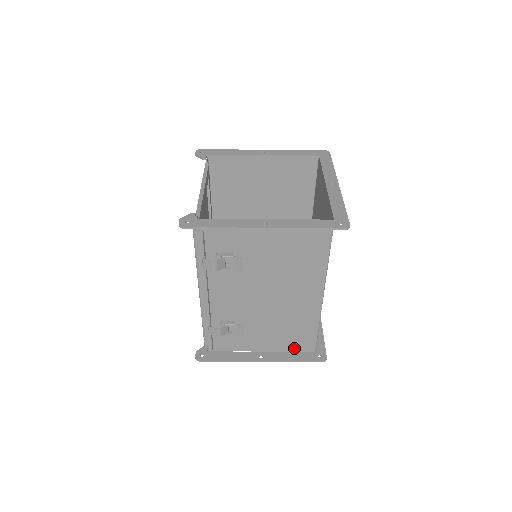
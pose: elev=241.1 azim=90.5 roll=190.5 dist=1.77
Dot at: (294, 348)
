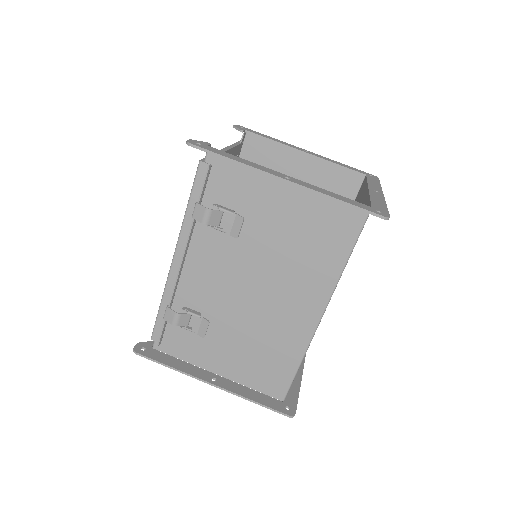
Dot at: (259, 385)
